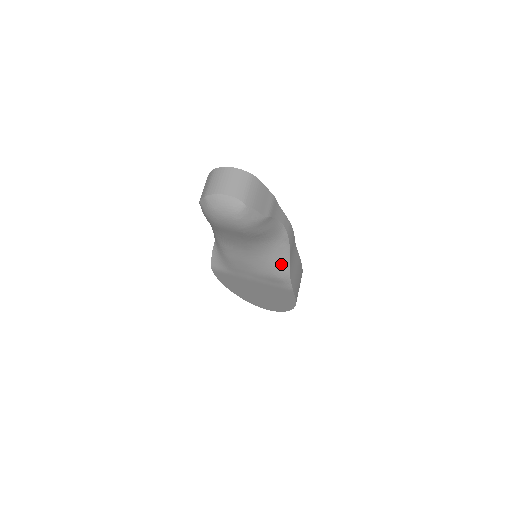
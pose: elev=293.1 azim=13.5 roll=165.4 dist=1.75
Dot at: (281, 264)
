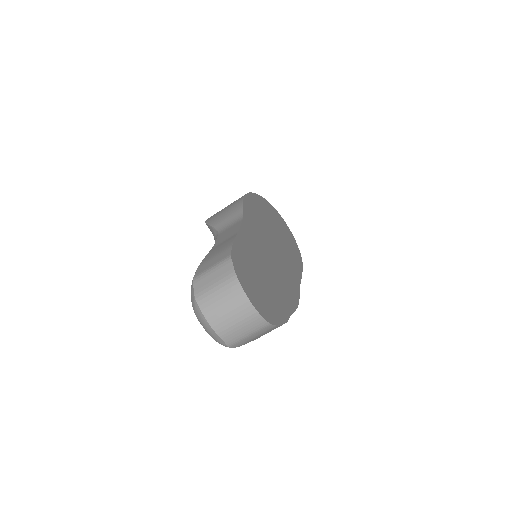
Dot at: occluded
